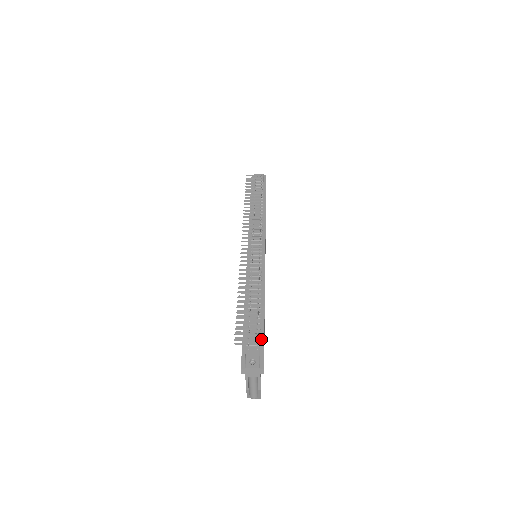
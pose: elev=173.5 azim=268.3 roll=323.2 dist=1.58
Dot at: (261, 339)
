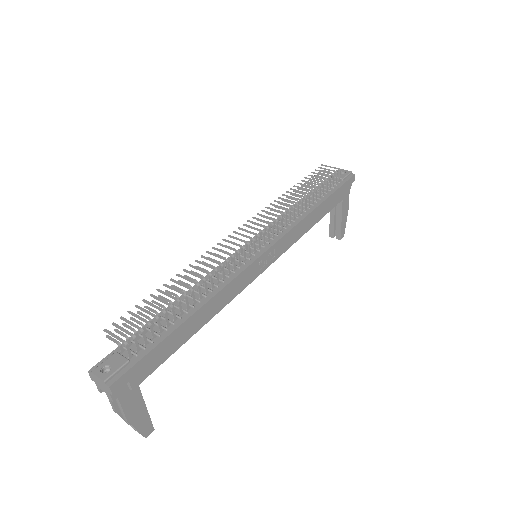
Dot at: (148, 348)
